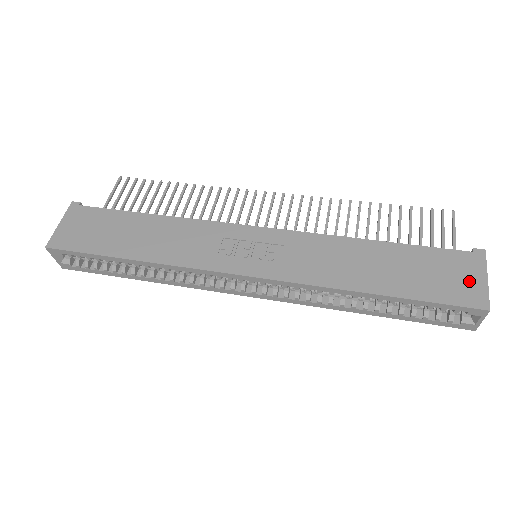
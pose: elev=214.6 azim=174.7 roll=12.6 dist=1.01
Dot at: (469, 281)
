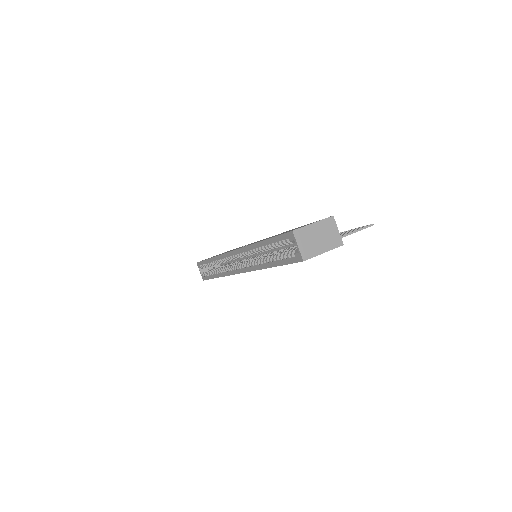
Dot at: occluded
